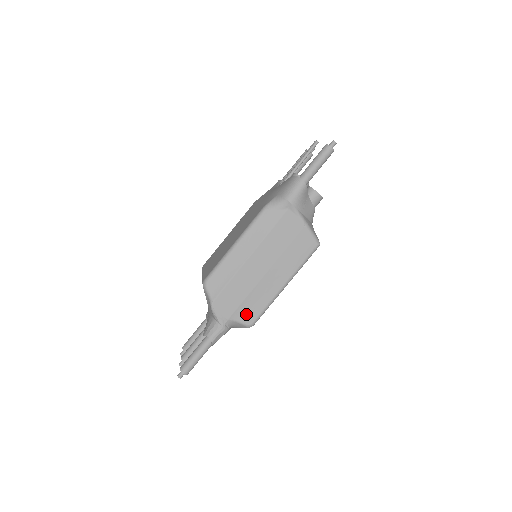
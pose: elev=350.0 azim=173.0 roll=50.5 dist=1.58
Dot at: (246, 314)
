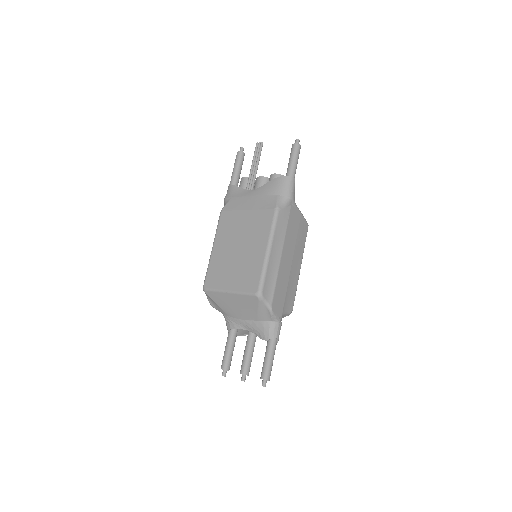
Dot at: (289, 304)
